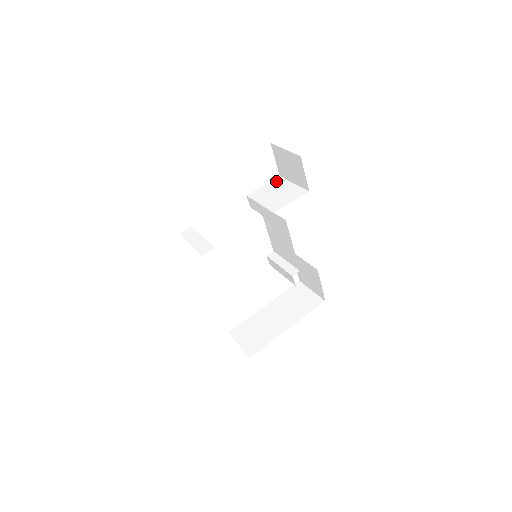
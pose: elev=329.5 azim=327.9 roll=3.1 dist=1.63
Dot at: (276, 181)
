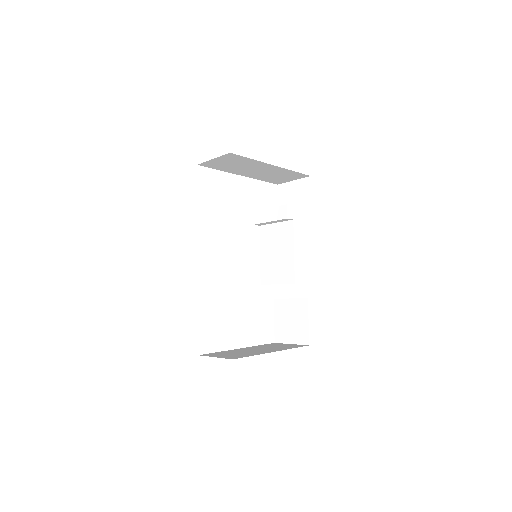
Dot at: occluded
